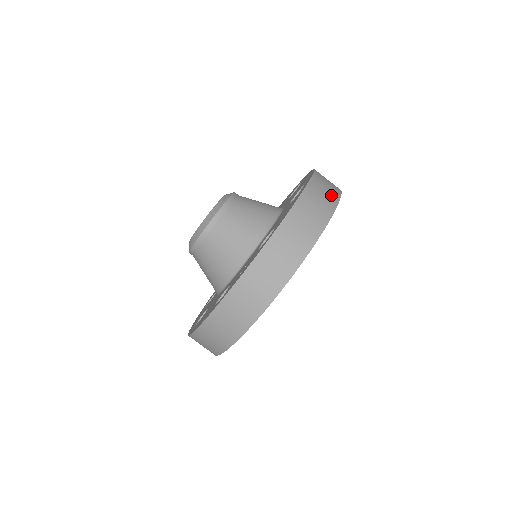
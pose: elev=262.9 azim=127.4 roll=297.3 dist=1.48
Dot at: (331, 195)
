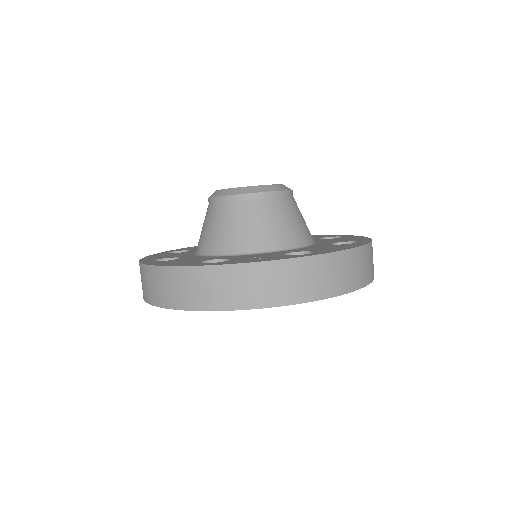
Dot at: (372, 271)
